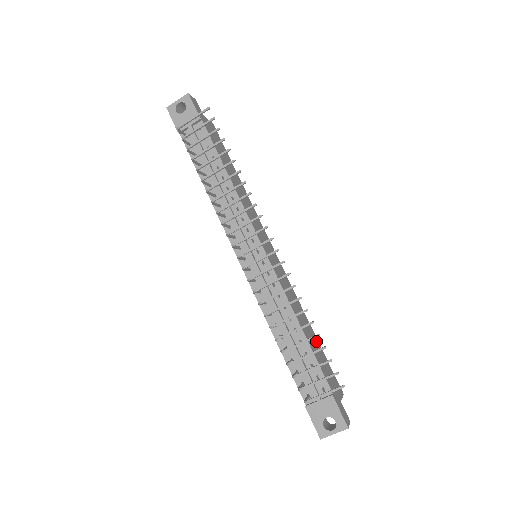
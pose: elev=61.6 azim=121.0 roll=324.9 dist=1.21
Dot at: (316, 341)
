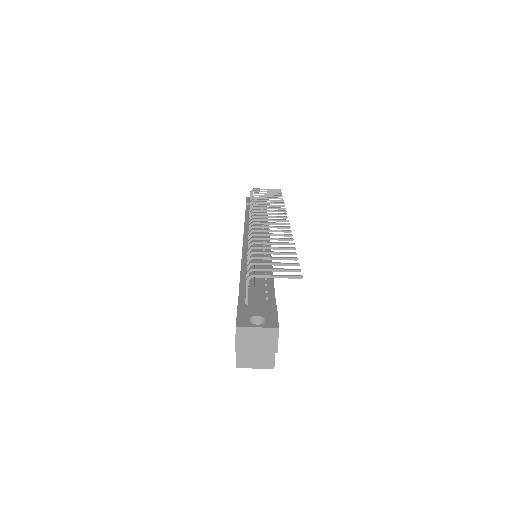
Dot at: occluded
